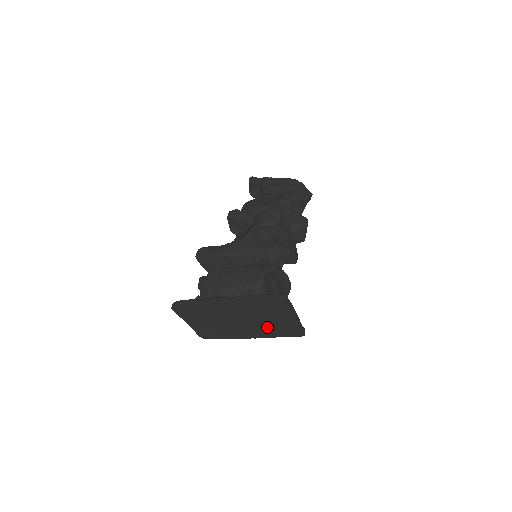
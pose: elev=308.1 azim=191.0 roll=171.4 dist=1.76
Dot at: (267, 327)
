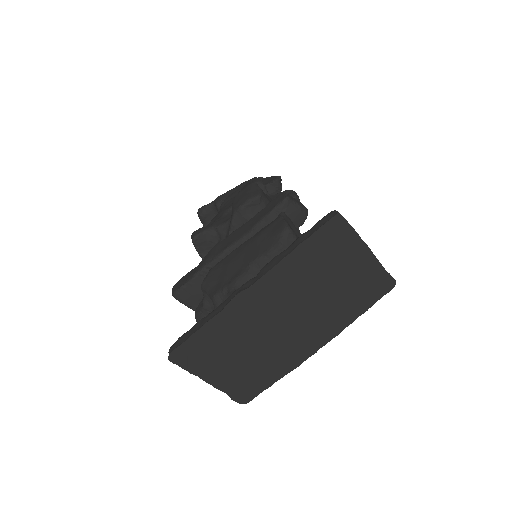
Dot at: (334, 303)
